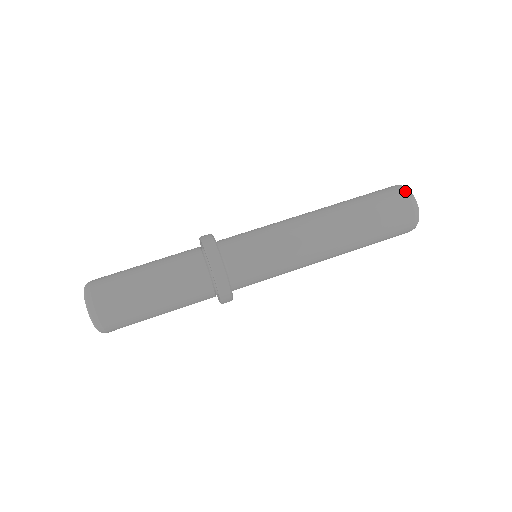
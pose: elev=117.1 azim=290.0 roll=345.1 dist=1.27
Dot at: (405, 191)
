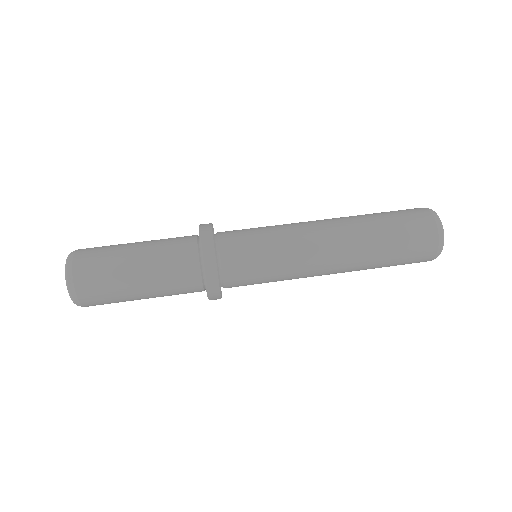
Dot at: (434, 218)
